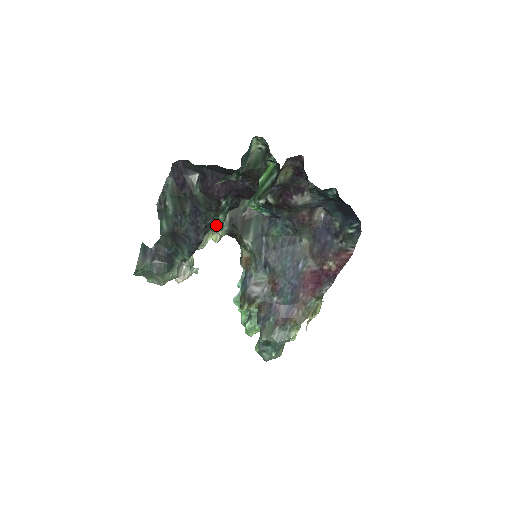
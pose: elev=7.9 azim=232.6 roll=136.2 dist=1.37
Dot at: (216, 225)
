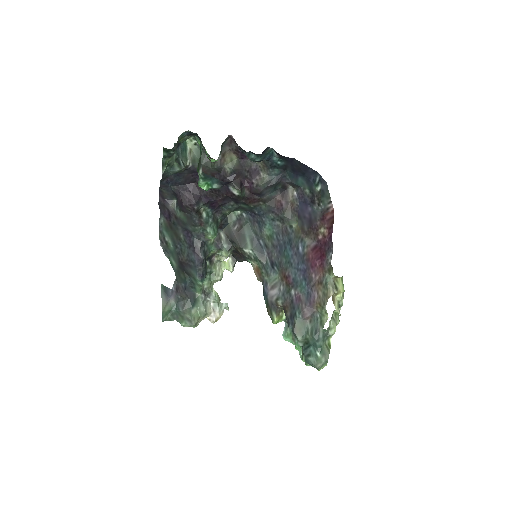
Dot at: (215, 246)
